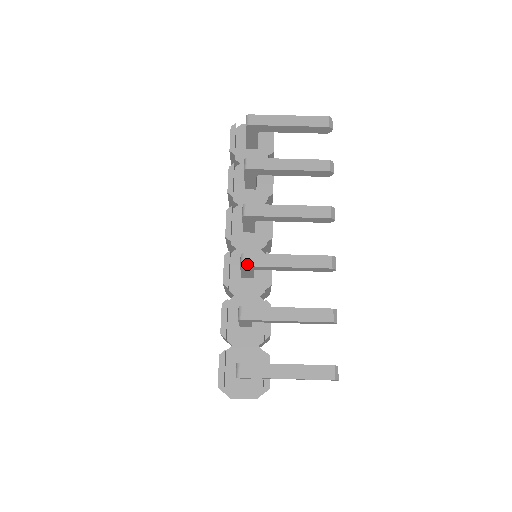
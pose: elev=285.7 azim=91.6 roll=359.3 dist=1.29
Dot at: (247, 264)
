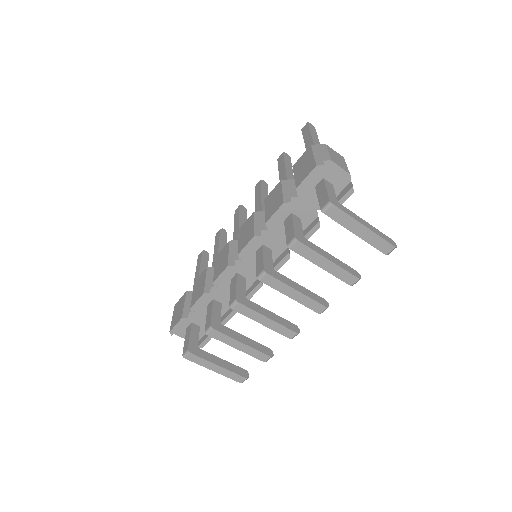
Dot at: (235, 309)
